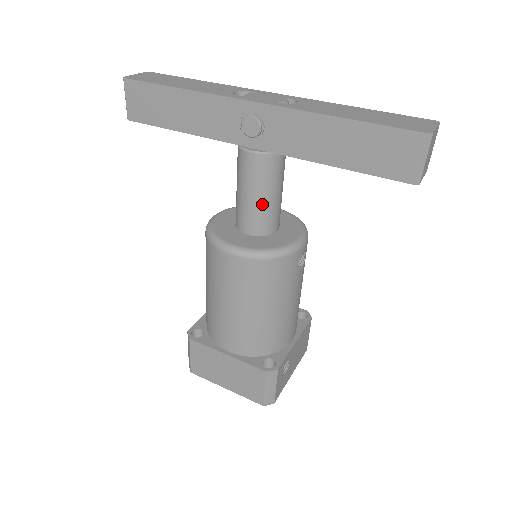
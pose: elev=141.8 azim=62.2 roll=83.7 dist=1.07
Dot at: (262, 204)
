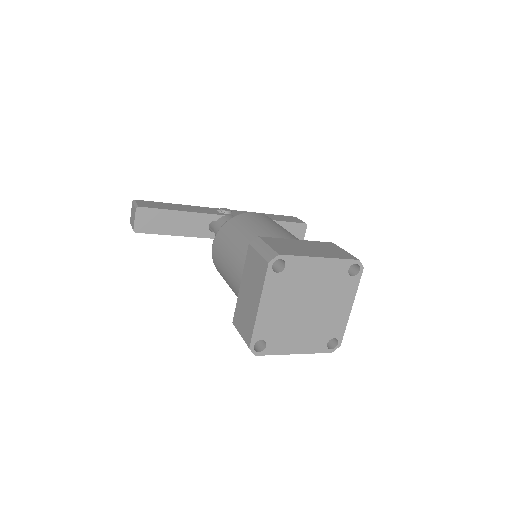
Dot at: occluded
